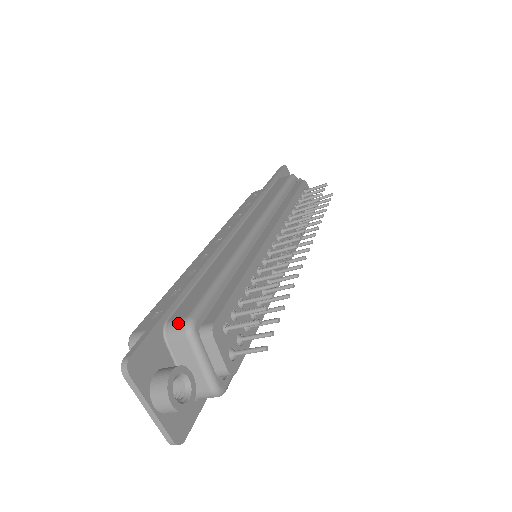
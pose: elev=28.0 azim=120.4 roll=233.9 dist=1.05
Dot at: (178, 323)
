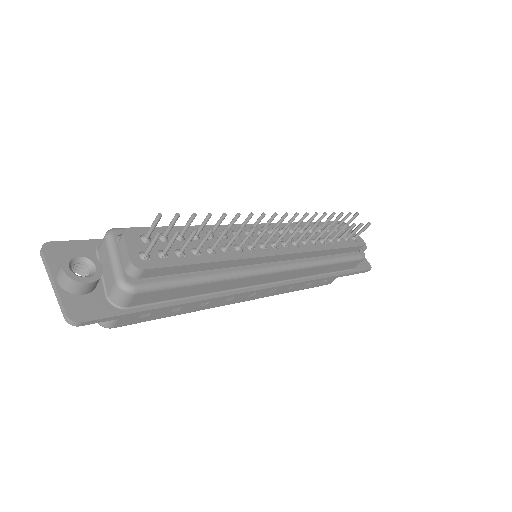
Dot at: occluded
